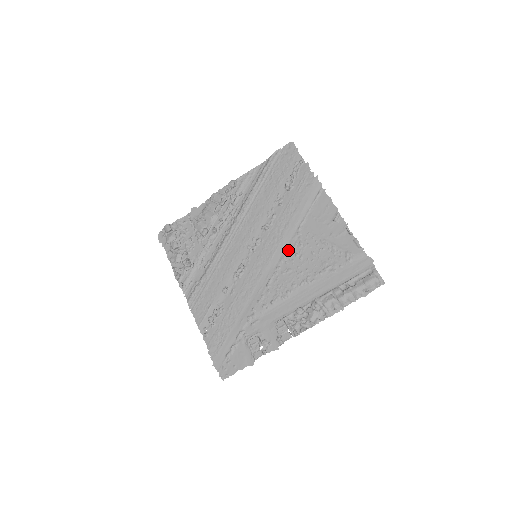
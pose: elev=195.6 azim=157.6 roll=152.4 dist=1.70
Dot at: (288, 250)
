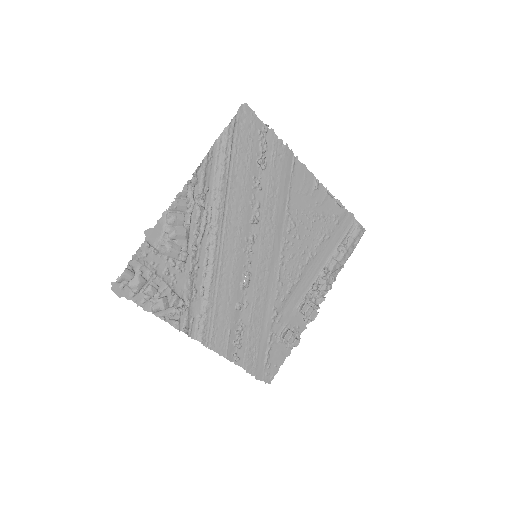
Dot at: (285, 235)
